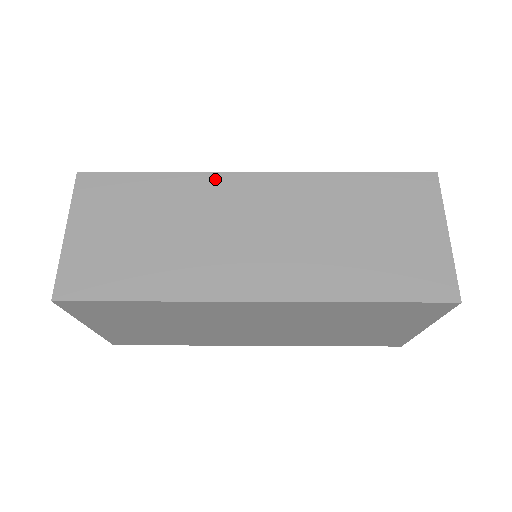
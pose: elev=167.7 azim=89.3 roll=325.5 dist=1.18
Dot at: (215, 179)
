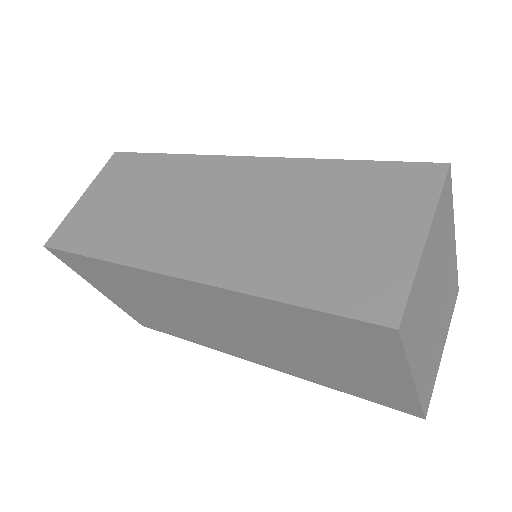
Dot at: (206, 161)
